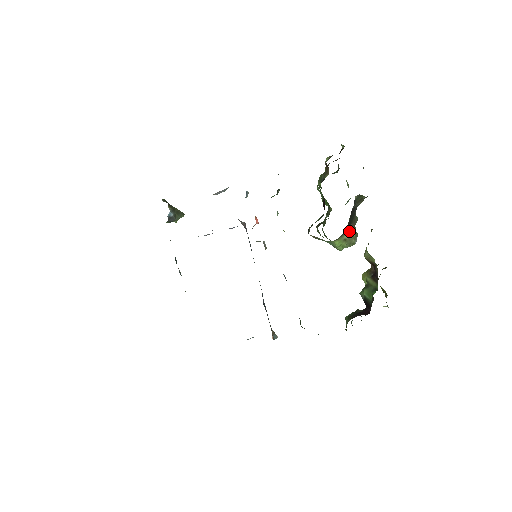
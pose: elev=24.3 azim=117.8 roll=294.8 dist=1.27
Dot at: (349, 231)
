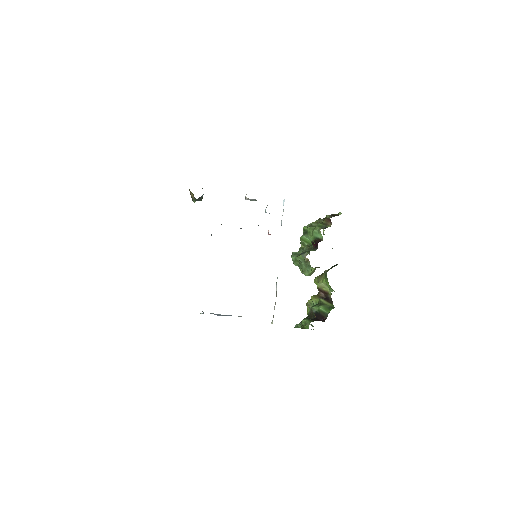
Dot at: occluded
